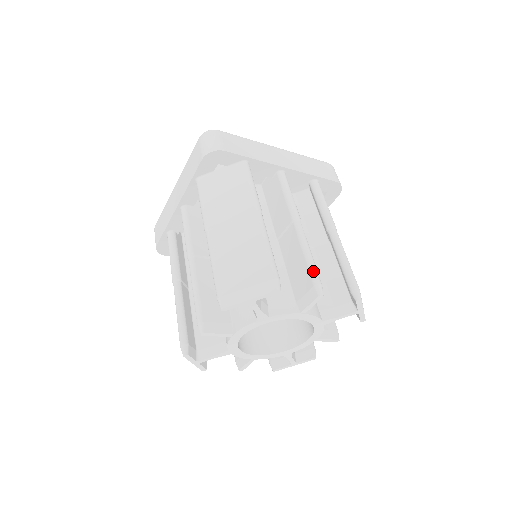
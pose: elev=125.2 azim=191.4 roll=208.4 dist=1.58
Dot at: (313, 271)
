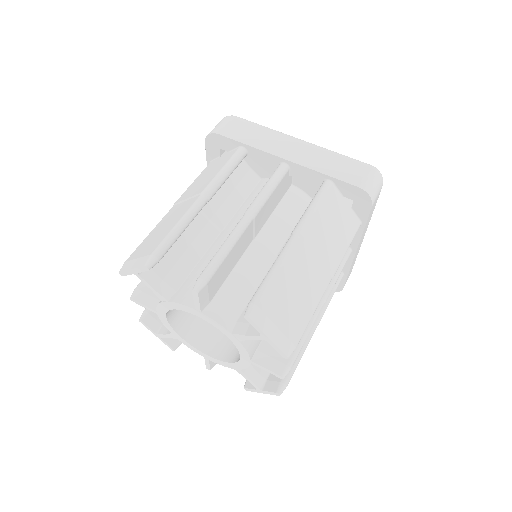
Dot at: (208, 264)
